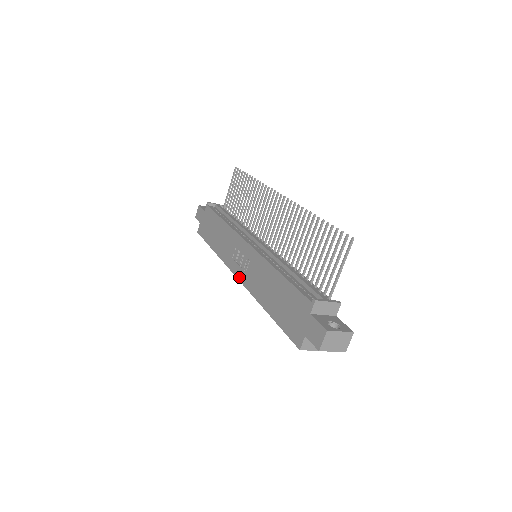
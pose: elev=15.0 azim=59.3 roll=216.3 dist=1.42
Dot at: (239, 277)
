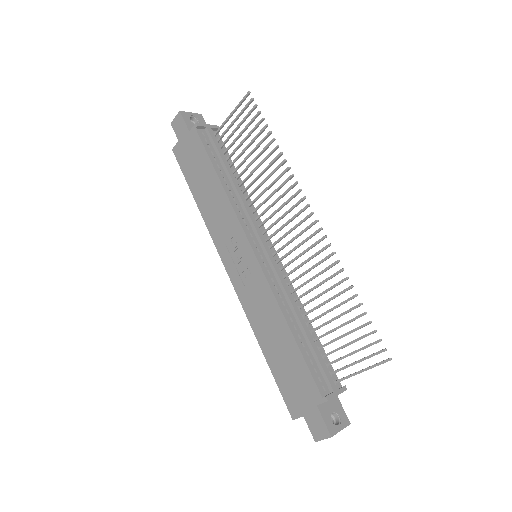
Dot at: (231, 277)
